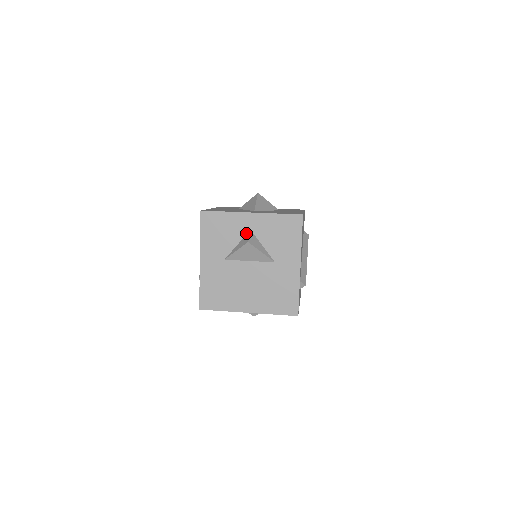
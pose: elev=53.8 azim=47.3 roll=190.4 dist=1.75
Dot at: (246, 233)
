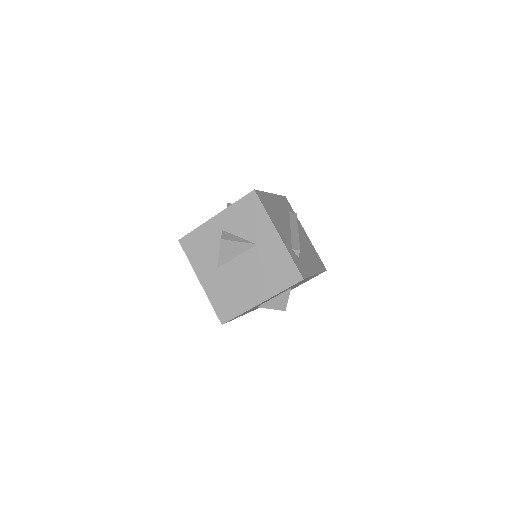
Dot at: occluded
